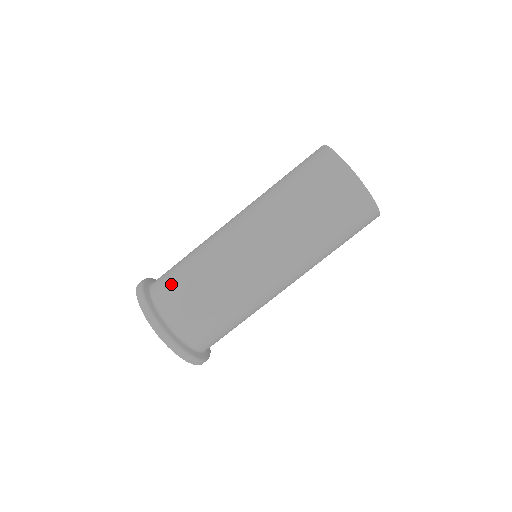
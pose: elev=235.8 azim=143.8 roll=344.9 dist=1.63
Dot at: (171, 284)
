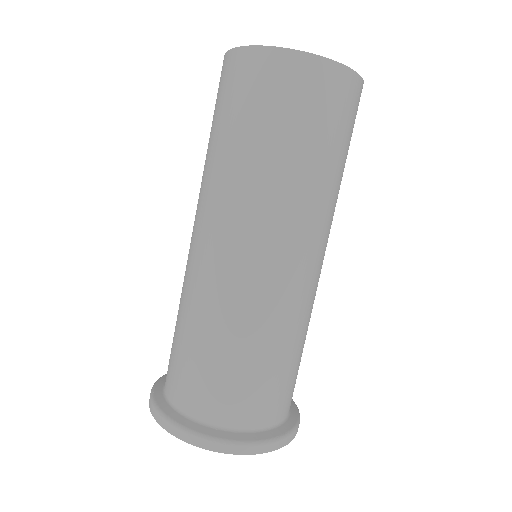
Dot at: (170, 358)
